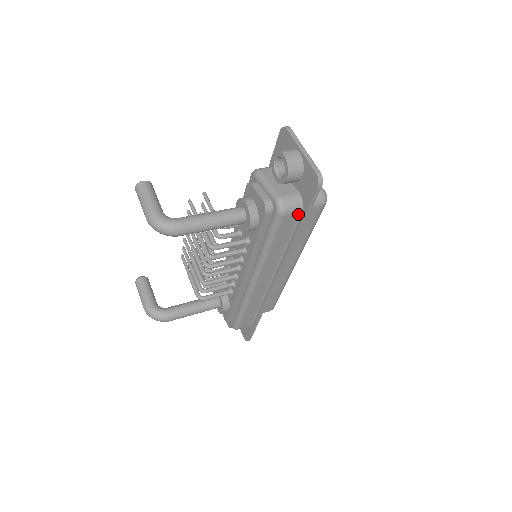
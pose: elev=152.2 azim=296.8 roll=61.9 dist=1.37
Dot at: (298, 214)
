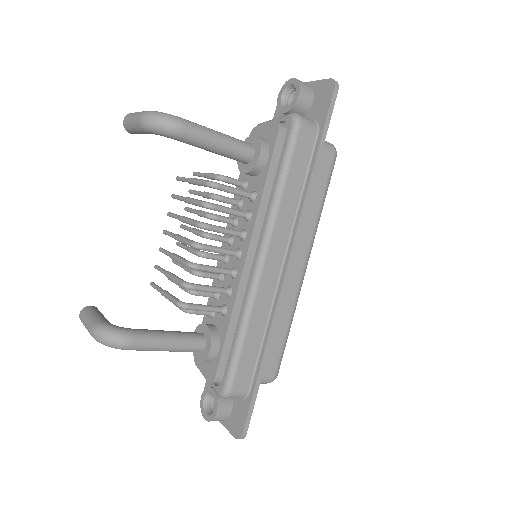
Dot at: (314, 136)
